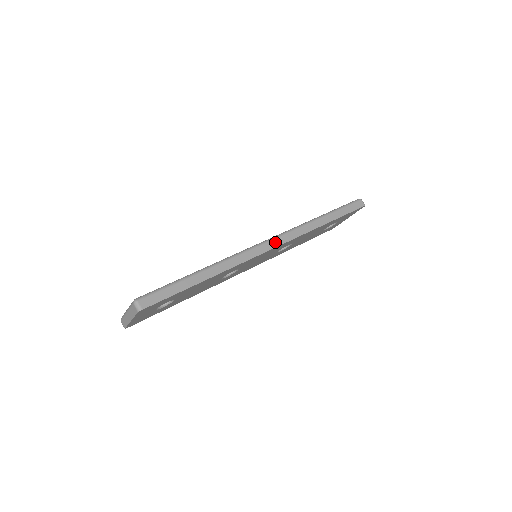
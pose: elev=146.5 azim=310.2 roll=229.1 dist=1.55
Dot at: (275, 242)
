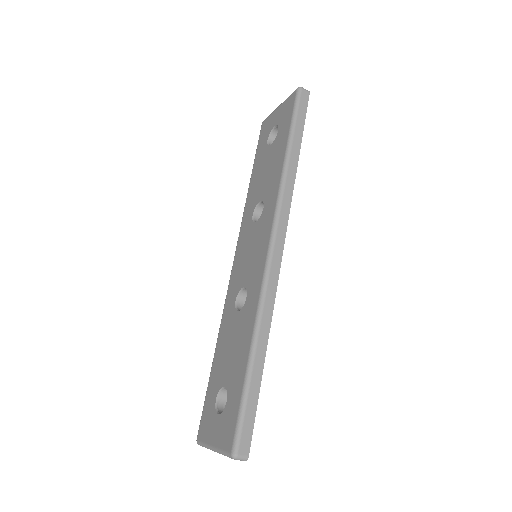
Dot at: (279, 239)
